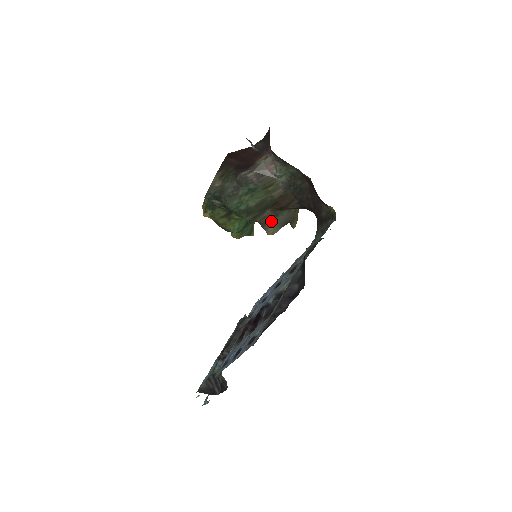
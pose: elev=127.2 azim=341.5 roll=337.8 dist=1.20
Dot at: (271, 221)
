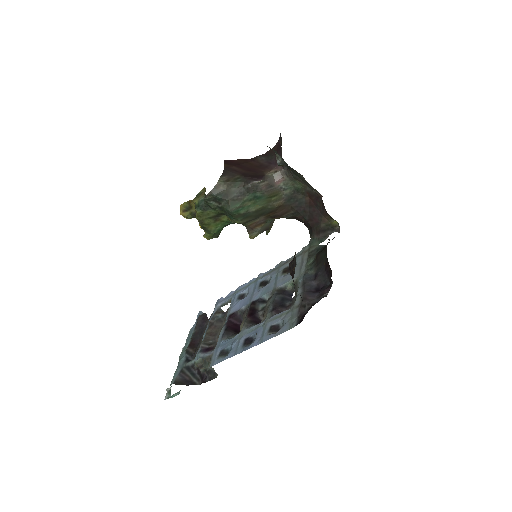
Dot at: (258, 226)
